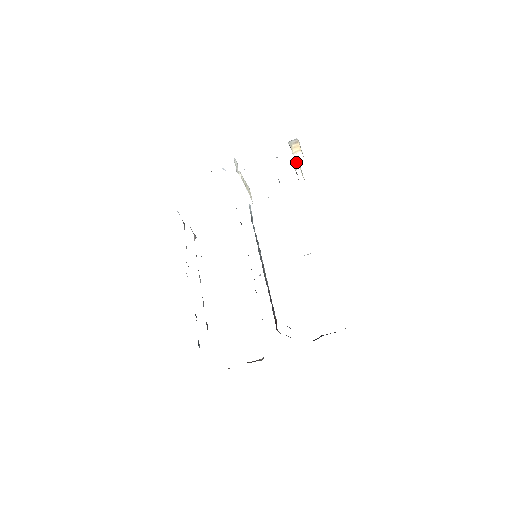
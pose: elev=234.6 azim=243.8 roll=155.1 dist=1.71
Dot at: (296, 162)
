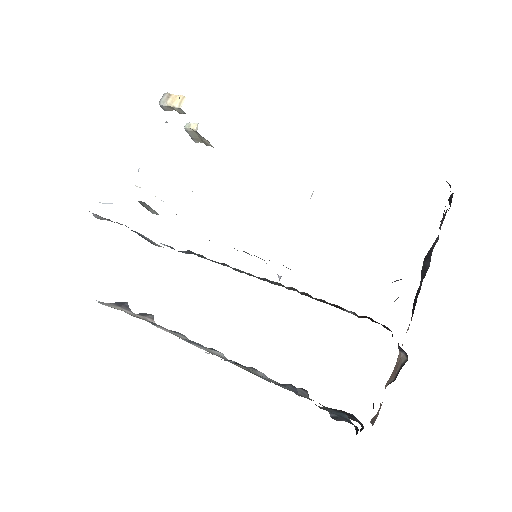
Dot at: (187, 123)
